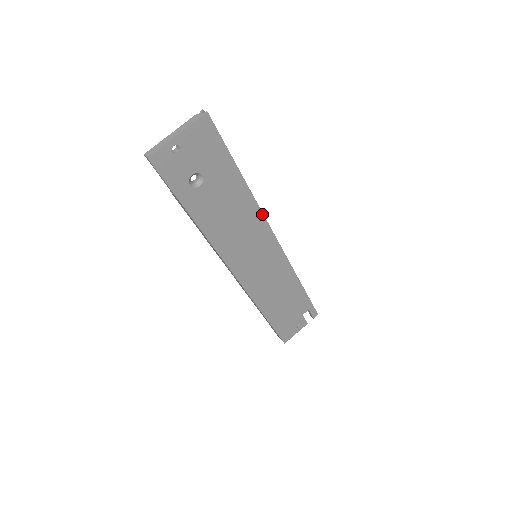
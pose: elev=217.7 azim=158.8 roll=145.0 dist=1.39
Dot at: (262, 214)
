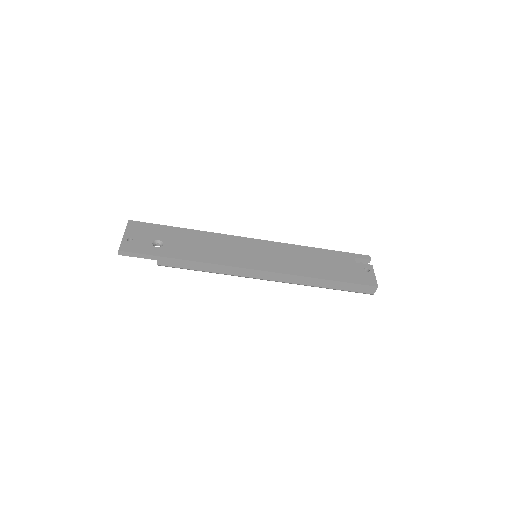
Dot at: (222, 235)
